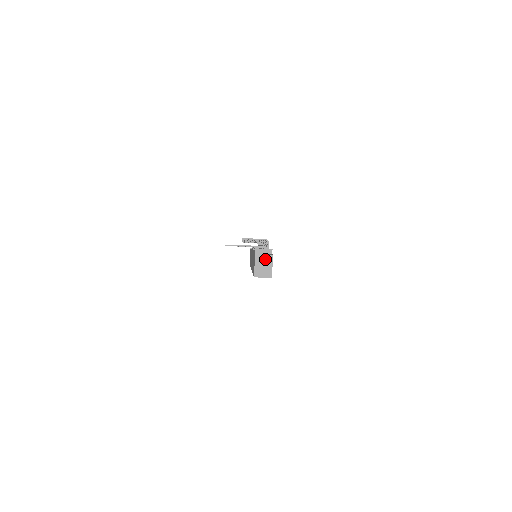
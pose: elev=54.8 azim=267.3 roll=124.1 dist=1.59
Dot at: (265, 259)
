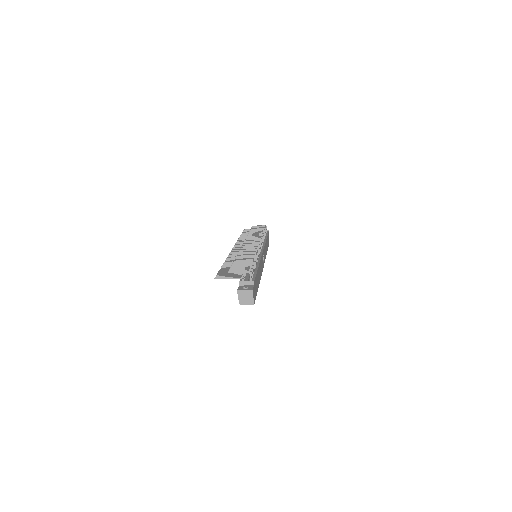
Dot at: (246, 293)
